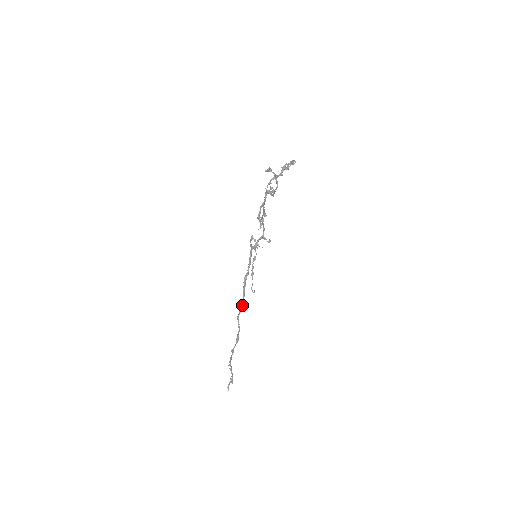
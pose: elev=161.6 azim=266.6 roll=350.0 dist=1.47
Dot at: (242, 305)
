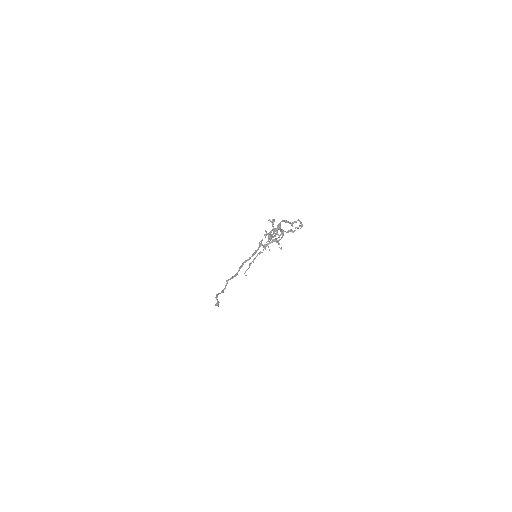
Dot at: (234, 275)
